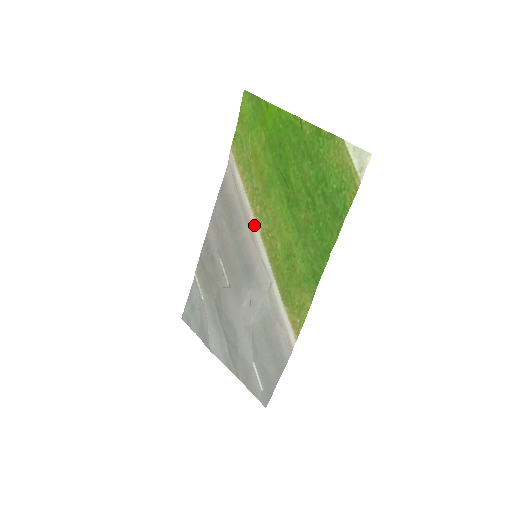
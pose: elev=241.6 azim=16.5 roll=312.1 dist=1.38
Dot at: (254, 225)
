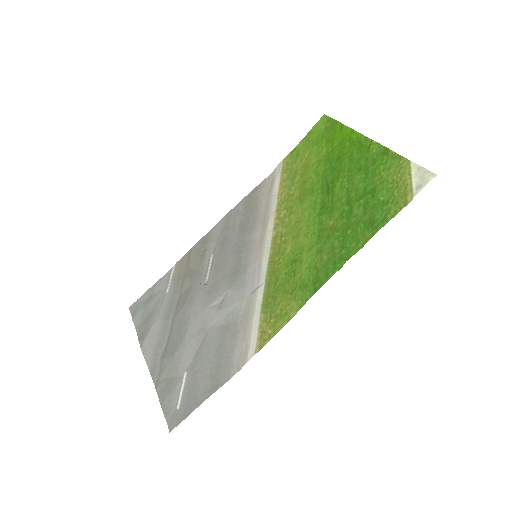
Dot at: (270, 228)
